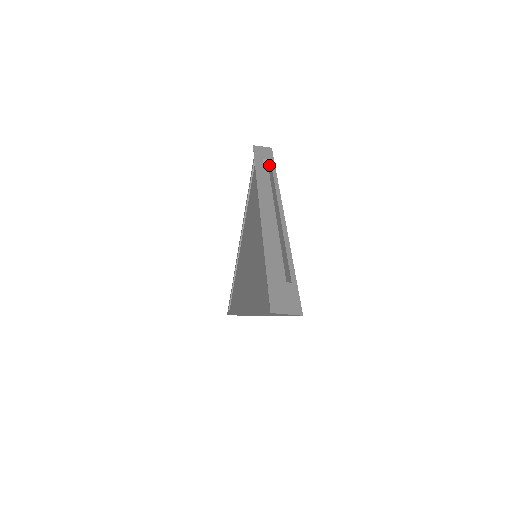
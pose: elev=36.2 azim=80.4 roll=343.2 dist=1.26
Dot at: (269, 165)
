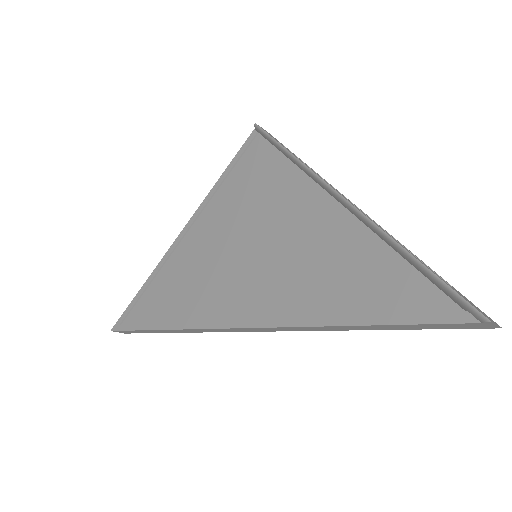
Dot at: occluded
